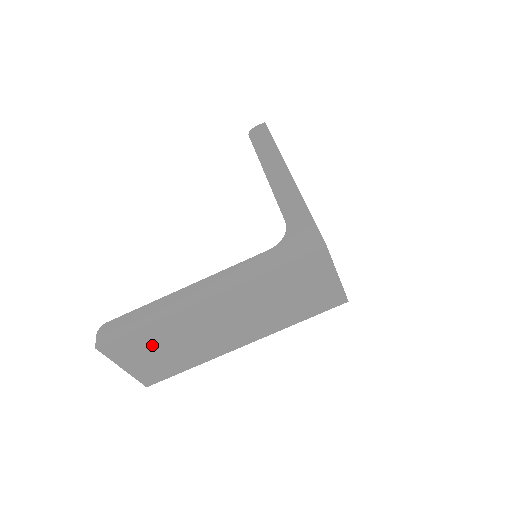
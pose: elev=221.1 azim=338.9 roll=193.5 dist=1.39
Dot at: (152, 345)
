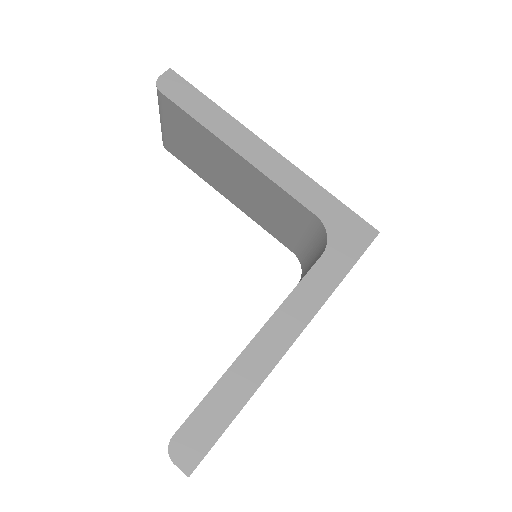
Dot at: occluded
